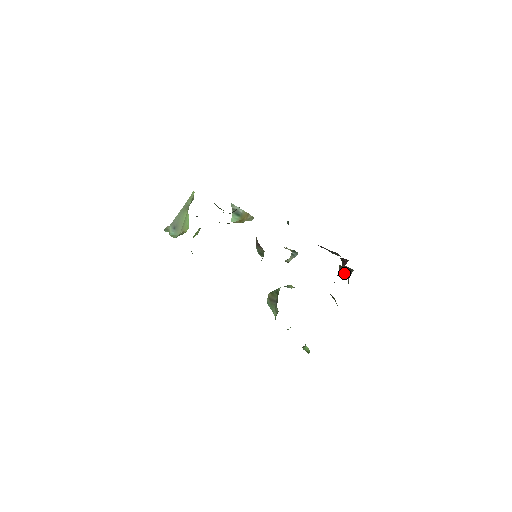
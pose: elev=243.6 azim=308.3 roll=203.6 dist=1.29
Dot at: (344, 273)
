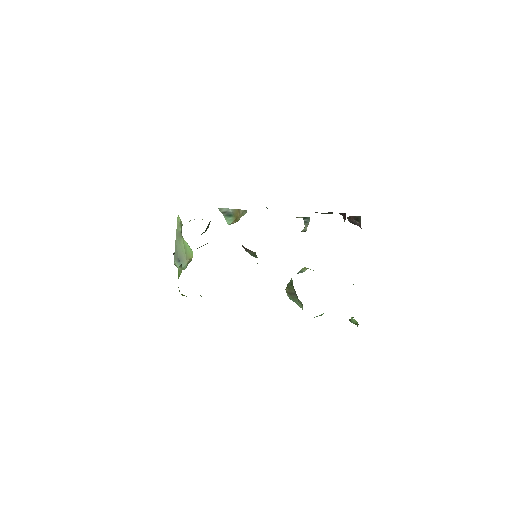
Dot at: occluded
